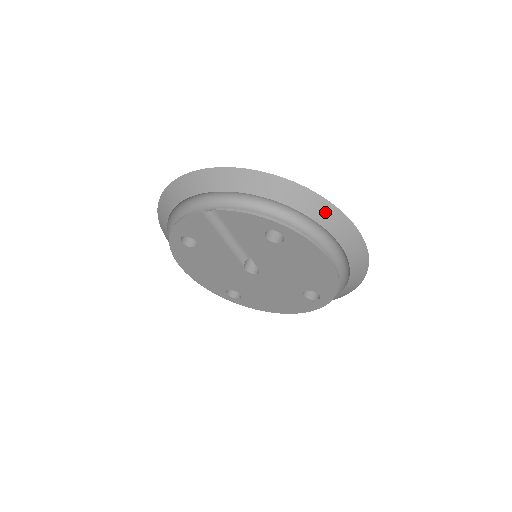
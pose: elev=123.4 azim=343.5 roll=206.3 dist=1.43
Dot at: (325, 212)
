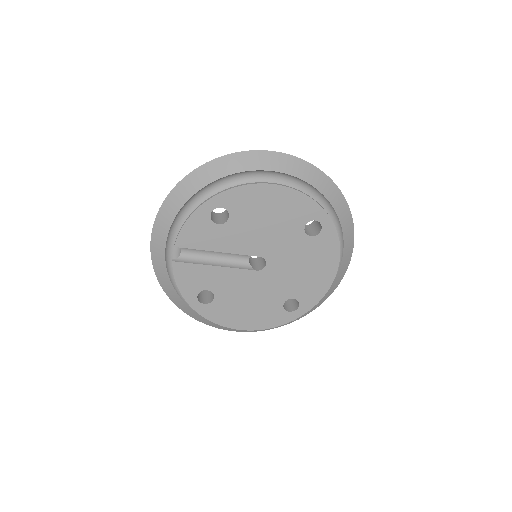
Dot at: (223, 166)
